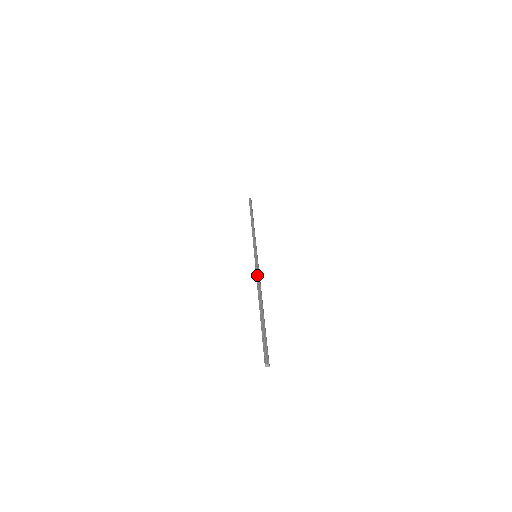
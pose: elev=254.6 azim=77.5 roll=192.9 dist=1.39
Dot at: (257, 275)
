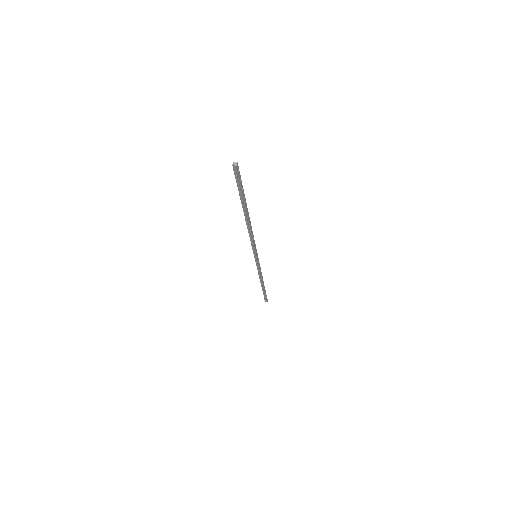
Dot at: occluded
